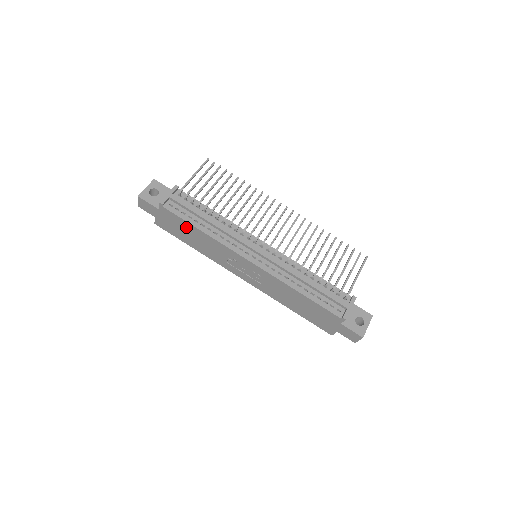
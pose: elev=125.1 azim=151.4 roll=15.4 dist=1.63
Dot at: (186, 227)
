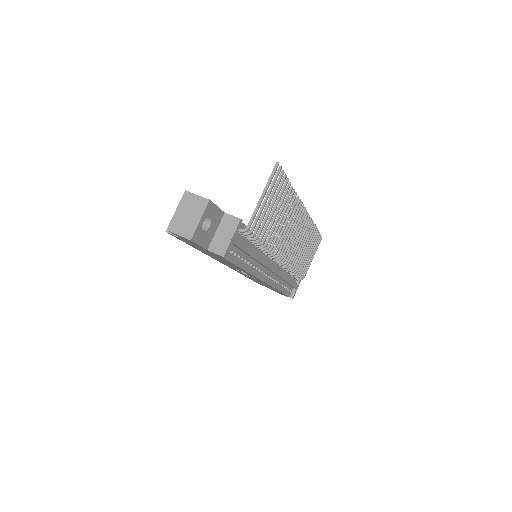
Dot at: (224, 260)
